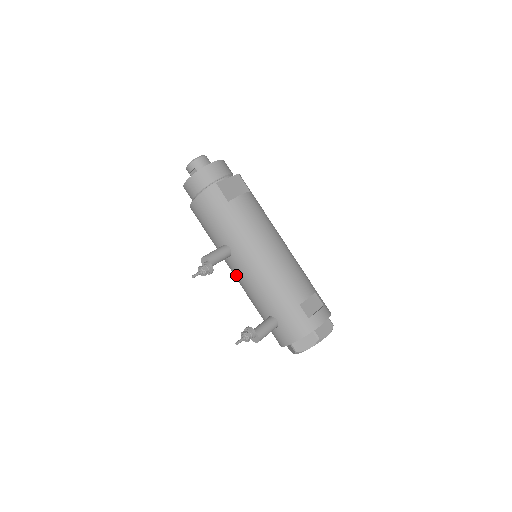
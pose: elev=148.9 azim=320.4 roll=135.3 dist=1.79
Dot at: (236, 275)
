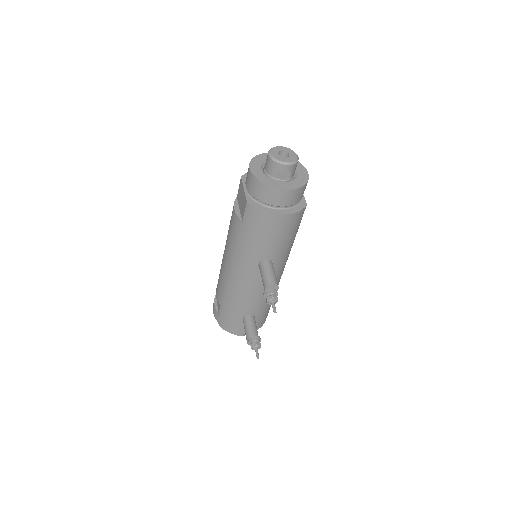
Dot at: (250, 281)
